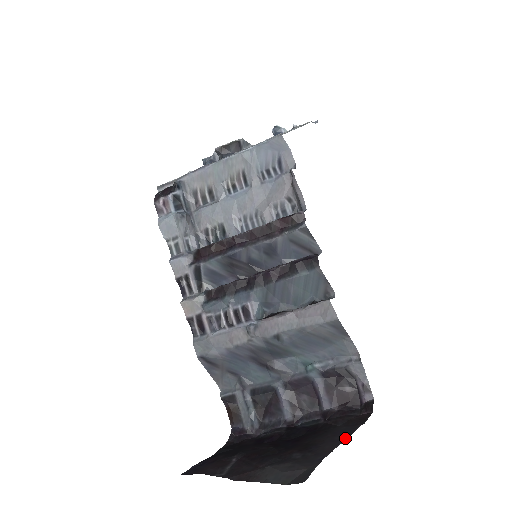
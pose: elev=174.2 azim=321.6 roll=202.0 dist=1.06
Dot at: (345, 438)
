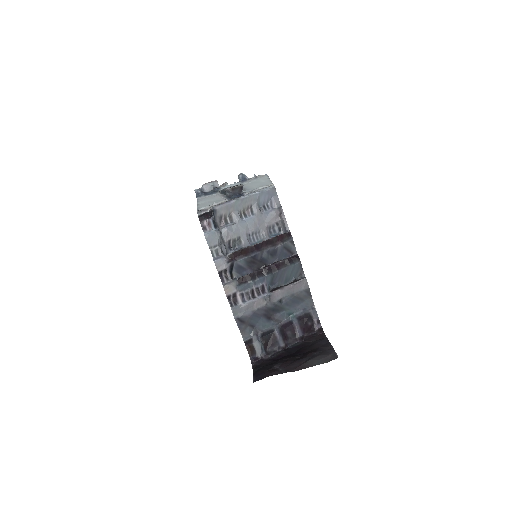
Dot at: (328, 343)
